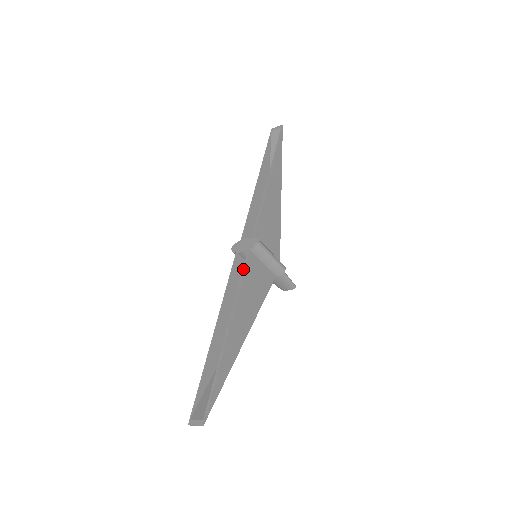
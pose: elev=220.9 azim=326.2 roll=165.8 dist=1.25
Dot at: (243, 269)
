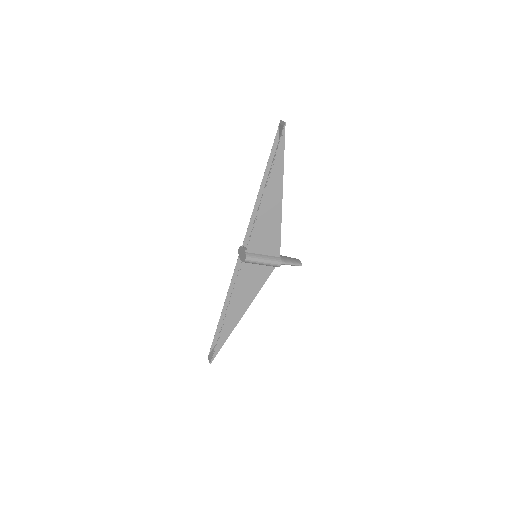
Dot at: (237, 276)
